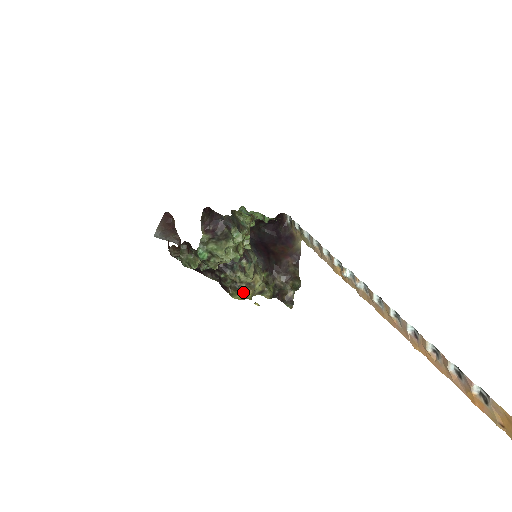
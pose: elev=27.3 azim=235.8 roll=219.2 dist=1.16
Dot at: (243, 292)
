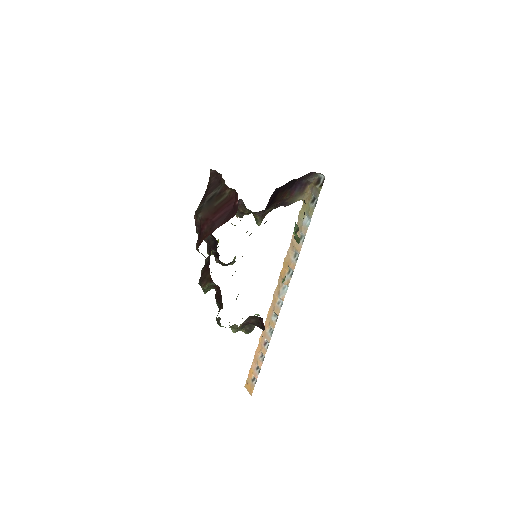
Dot at: occluded
